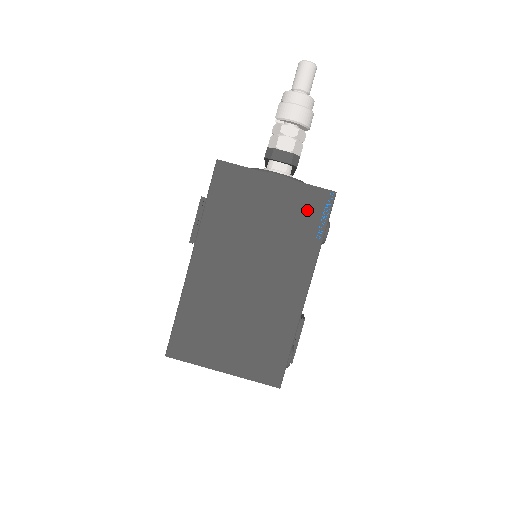
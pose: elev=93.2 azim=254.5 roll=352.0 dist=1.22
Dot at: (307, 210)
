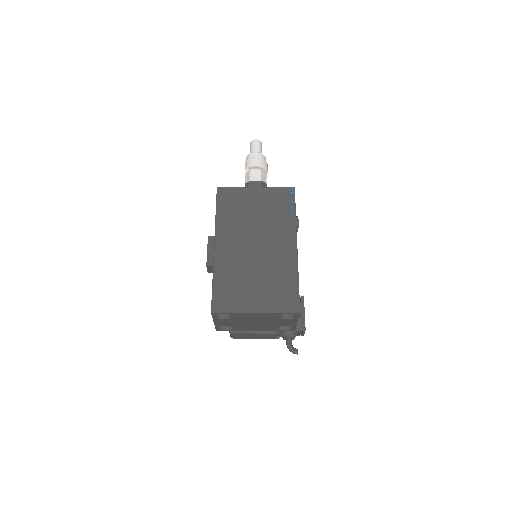
Dot at: (280, 200)
